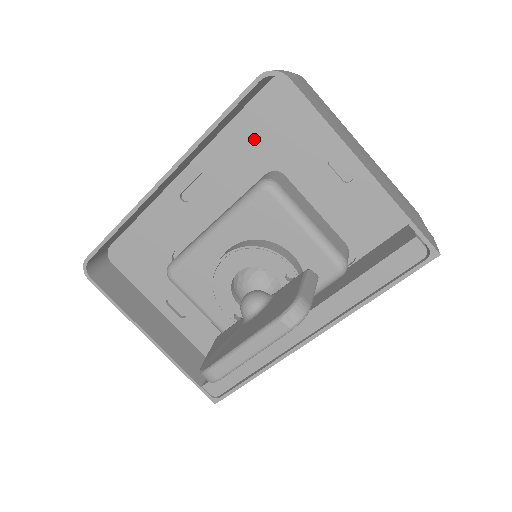
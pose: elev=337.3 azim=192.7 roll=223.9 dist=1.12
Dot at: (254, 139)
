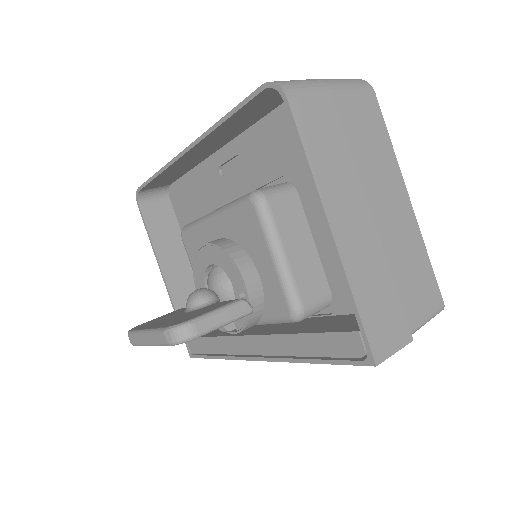
Dot at: (280, 143)
